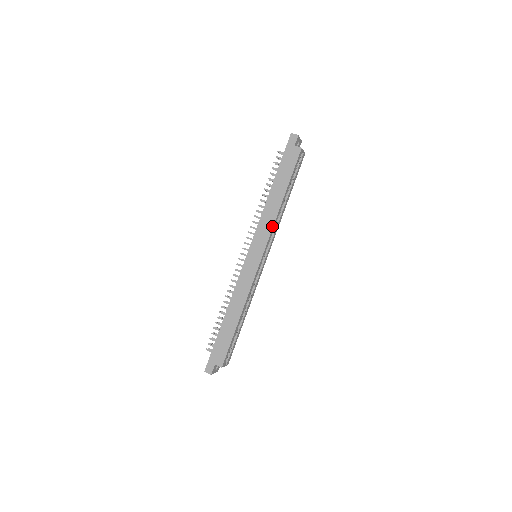
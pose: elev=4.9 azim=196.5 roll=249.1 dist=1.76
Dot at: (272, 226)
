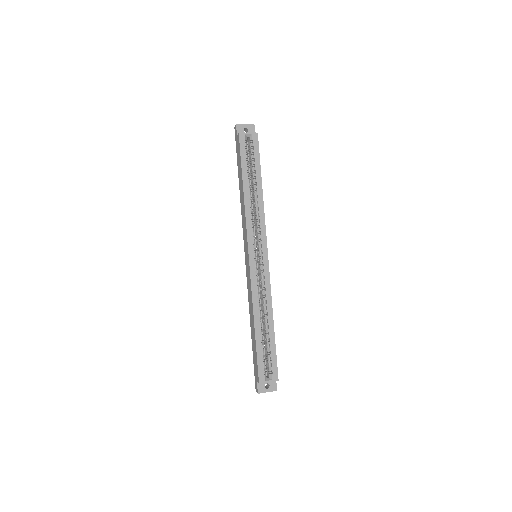
Dot at: (245, 220)
